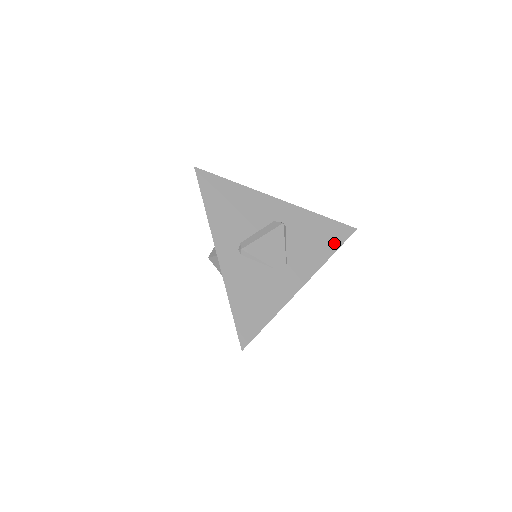
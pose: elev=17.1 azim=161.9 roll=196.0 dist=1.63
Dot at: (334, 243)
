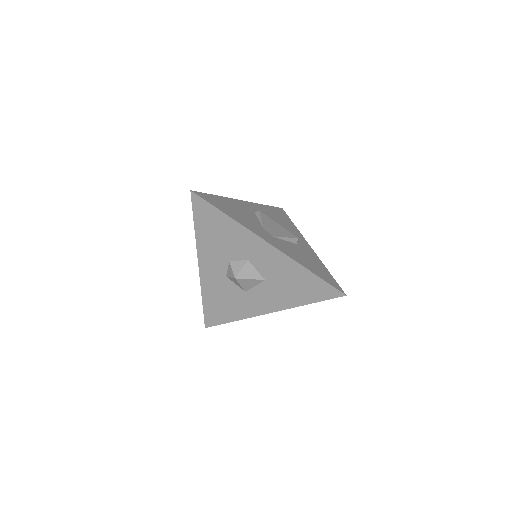
Dot at: (319, 274)
